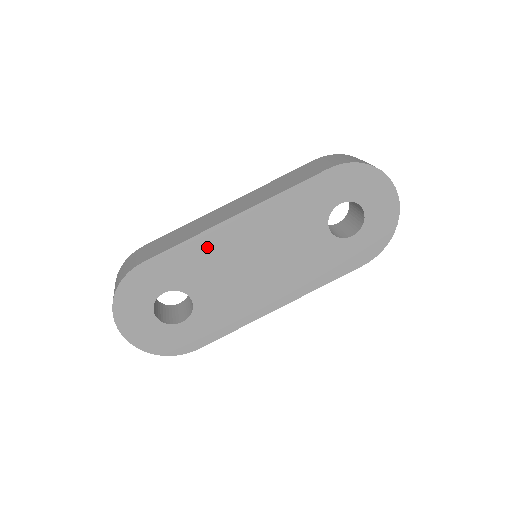
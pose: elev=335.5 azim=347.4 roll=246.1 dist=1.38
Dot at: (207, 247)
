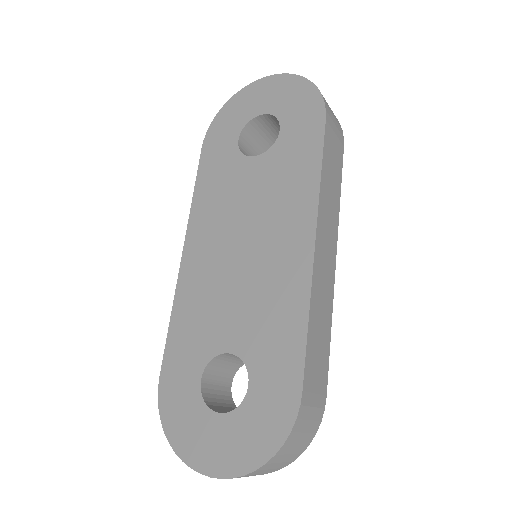
Dot at: (190, 299)
